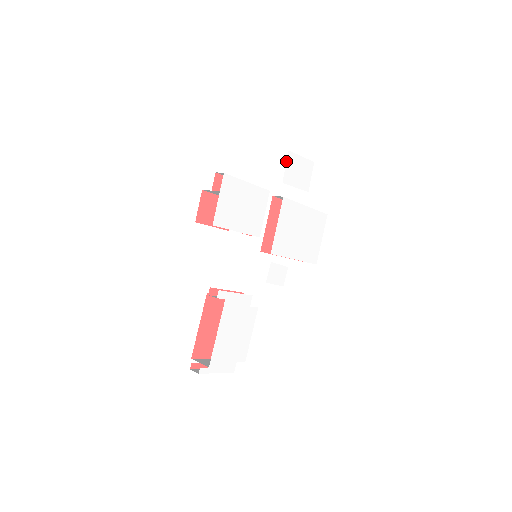
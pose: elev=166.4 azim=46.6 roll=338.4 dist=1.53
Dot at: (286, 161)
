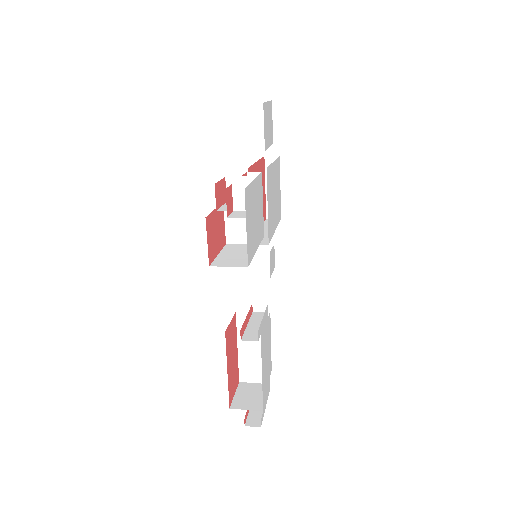
Dot at: occluded
